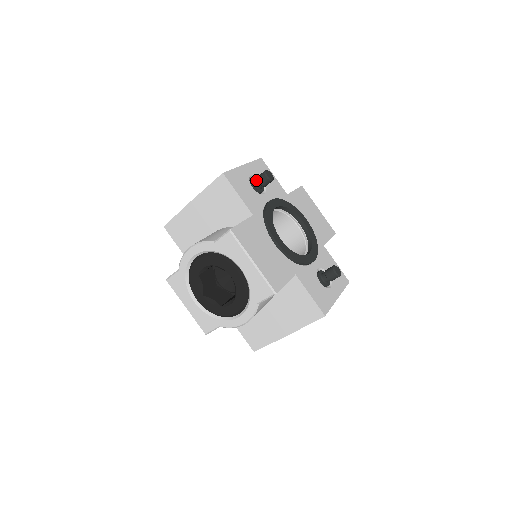
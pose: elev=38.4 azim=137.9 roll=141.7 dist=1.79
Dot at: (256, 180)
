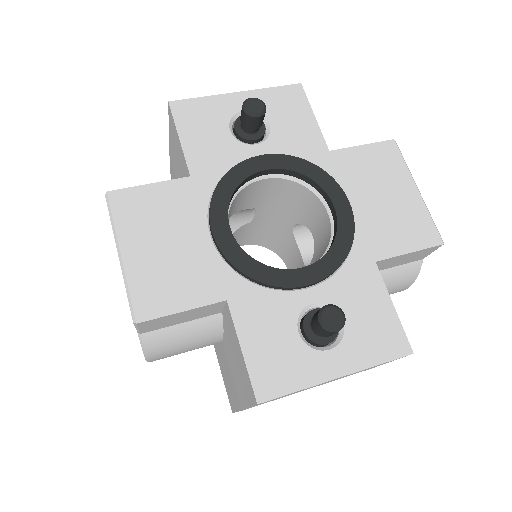
Dot at: occluded
